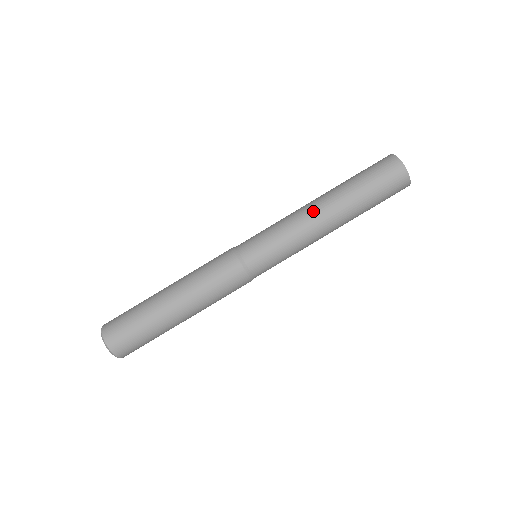
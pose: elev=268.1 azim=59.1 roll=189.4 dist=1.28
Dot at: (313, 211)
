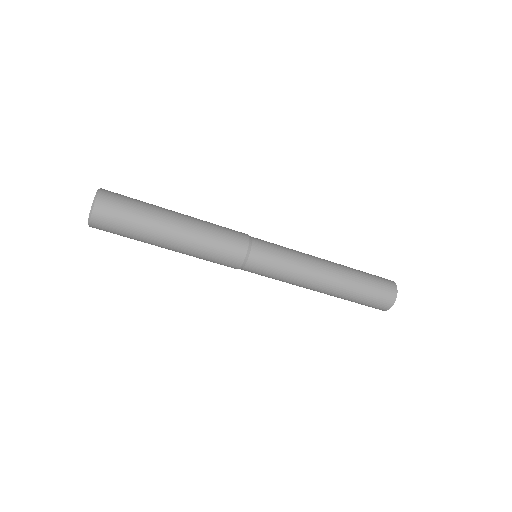
Dot at: (317, 283)
